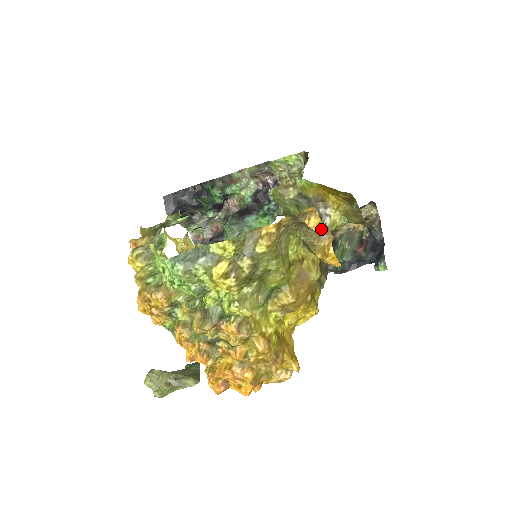
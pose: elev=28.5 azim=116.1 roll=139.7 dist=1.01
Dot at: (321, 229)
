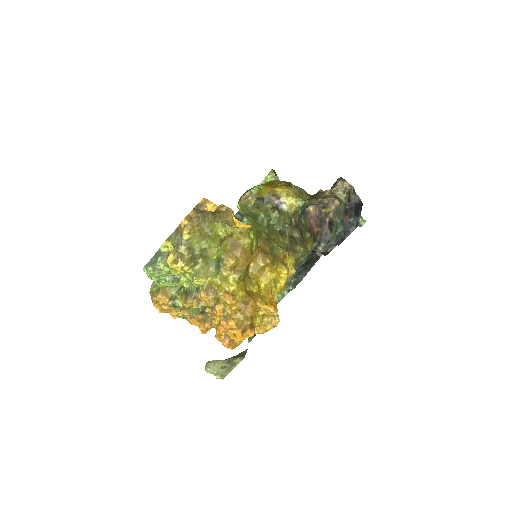
Dot at: (224, 209)
